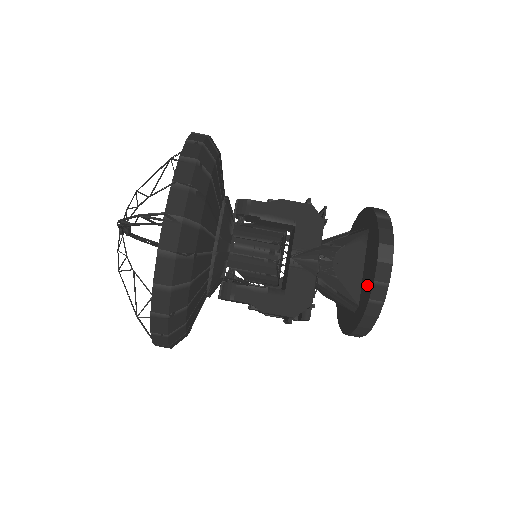
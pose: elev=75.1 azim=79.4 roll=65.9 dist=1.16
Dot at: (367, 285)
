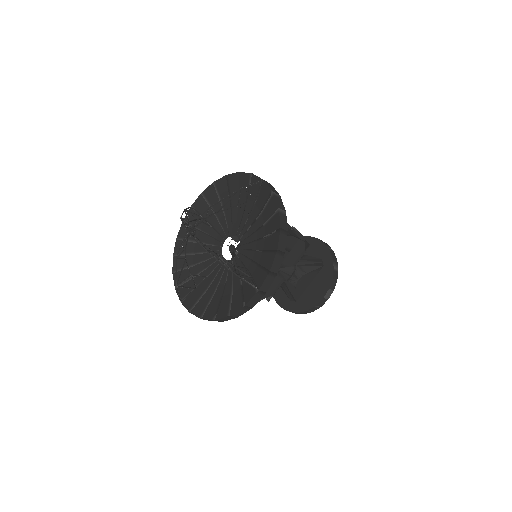
Dot at: (309, 300)
